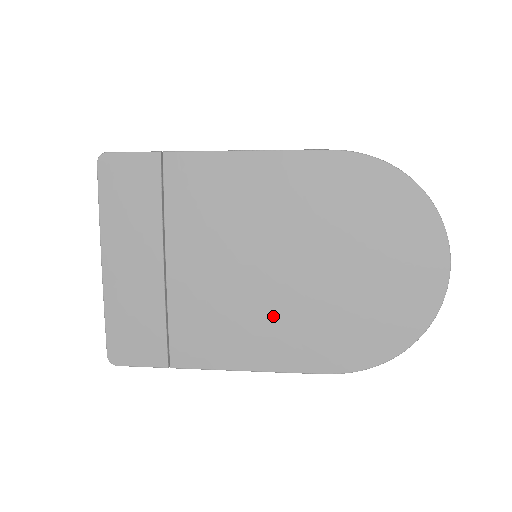
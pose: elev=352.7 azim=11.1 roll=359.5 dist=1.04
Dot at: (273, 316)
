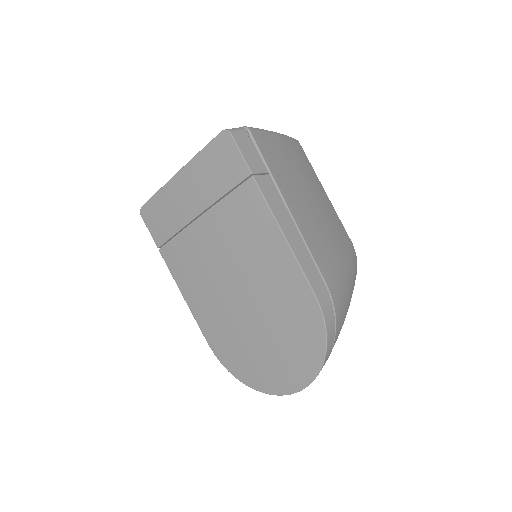
Dot at: (213, 299)
